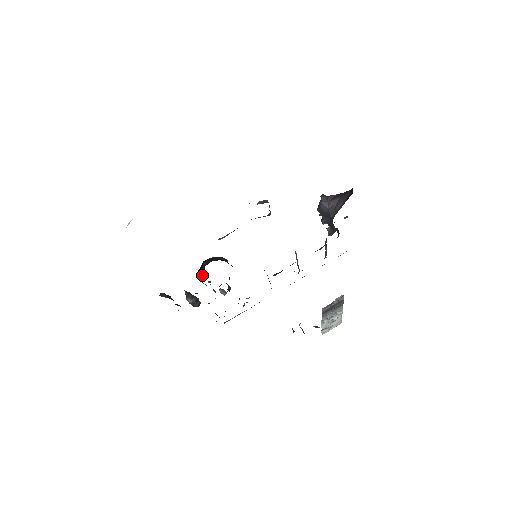
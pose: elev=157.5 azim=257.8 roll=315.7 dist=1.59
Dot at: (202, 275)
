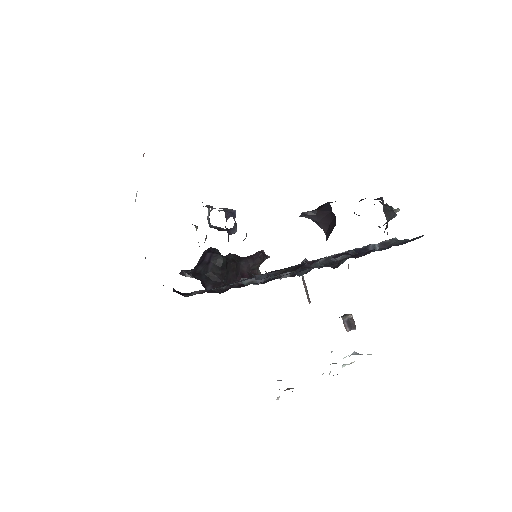
Dot at: occluded
